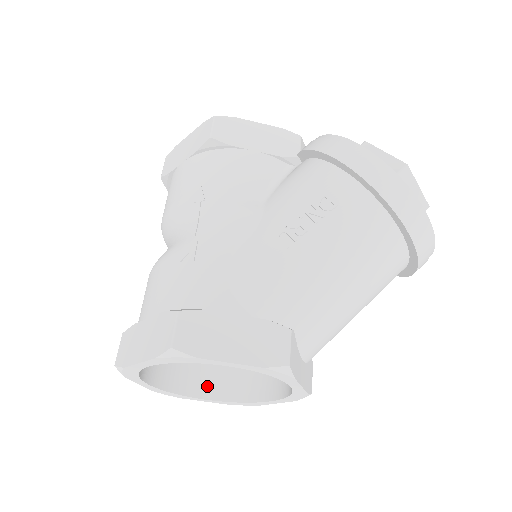
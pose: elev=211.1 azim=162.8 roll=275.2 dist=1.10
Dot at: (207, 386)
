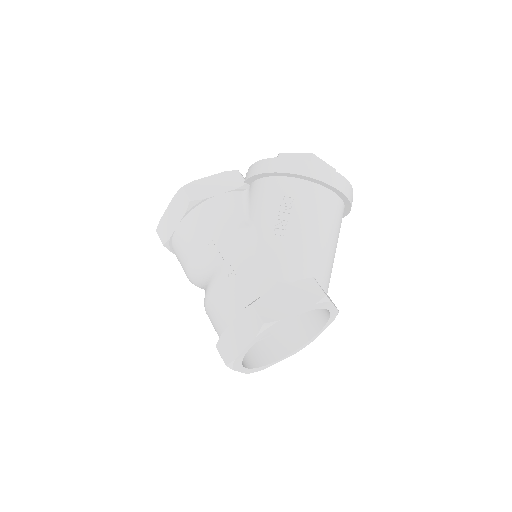
Dot at: (274, 352)
